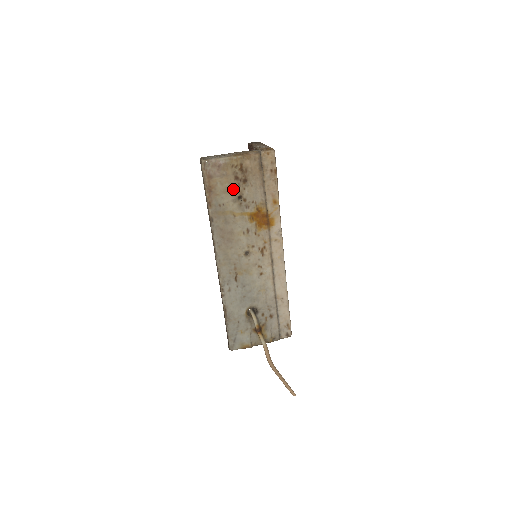
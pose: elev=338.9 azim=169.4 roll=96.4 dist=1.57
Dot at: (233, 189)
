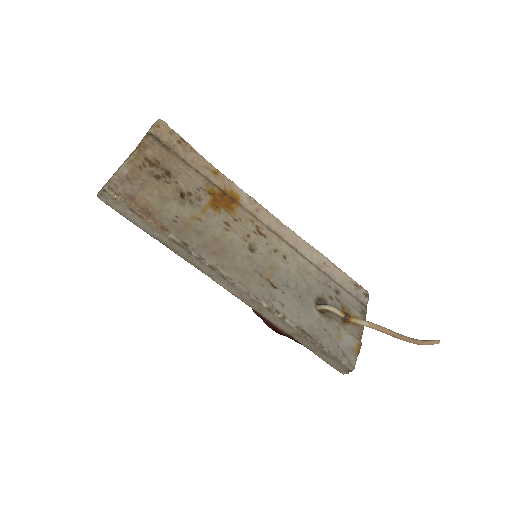
Dot at: (167, 192)
